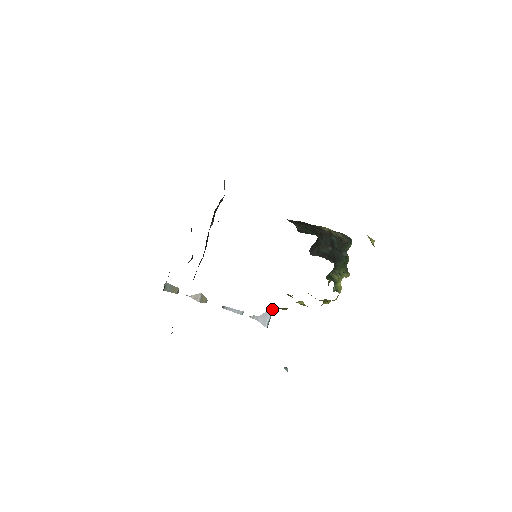
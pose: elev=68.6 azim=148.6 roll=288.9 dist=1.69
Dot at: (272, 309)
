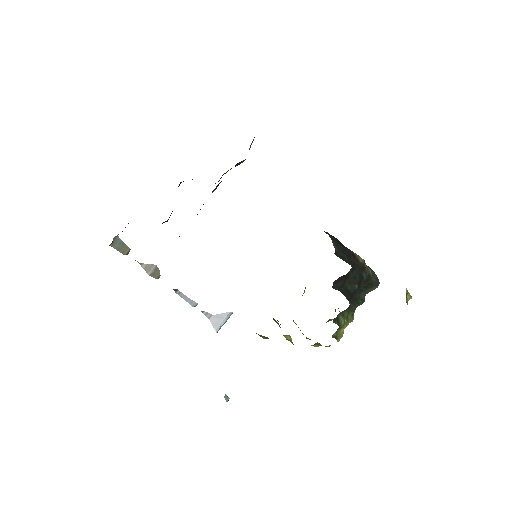
Dot at: (232, 312)
